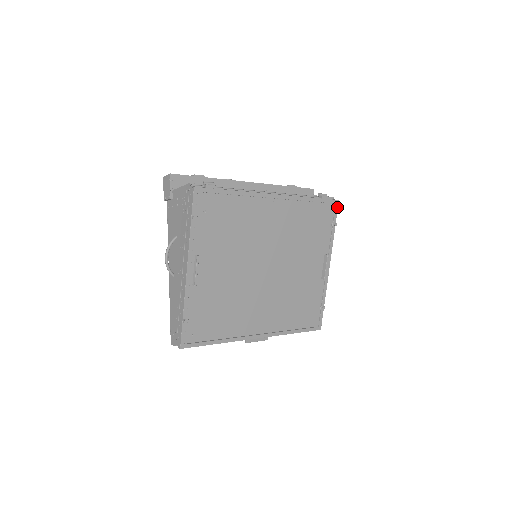
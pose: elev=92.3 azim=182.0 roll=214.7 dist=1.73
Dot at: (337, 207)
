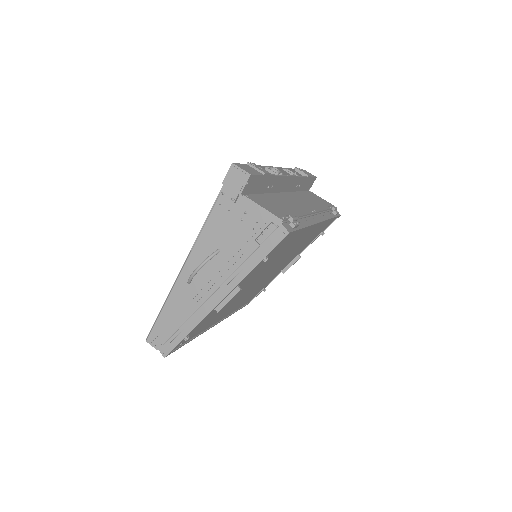
Dot at: occluded
